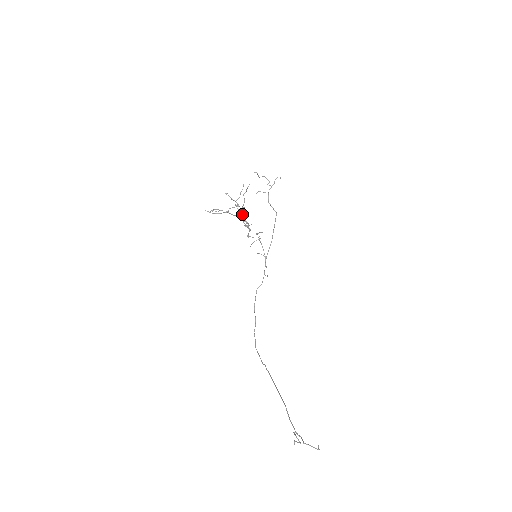
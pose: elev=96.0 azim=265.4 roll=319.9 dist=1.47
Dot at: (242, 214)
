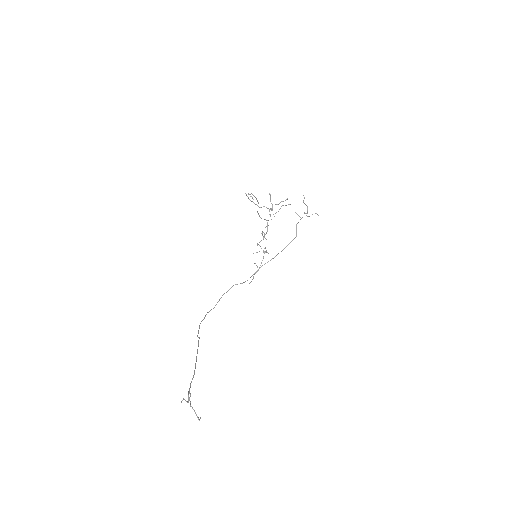
Dot at: occluded
